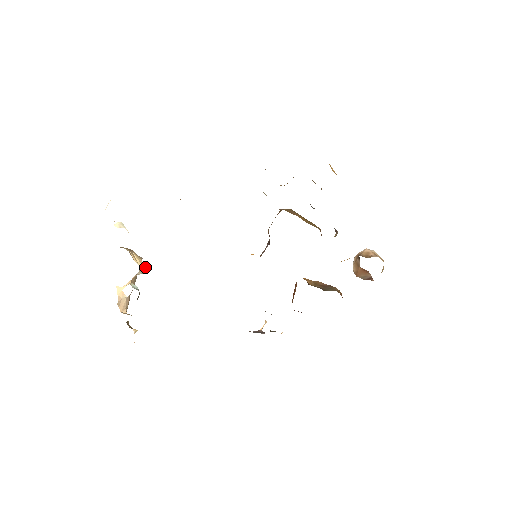
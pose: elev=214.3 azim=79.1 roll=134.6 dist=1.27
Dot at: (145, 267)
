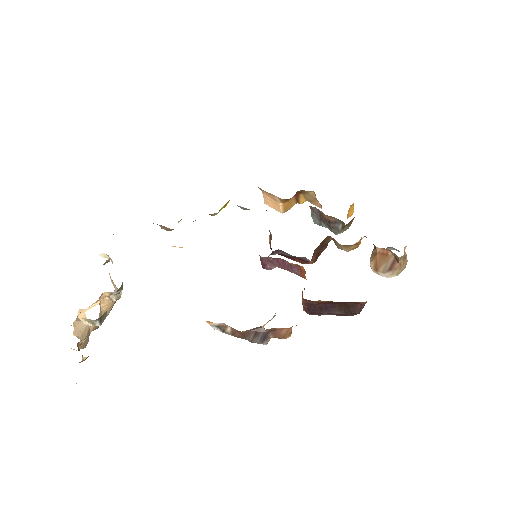
Dot at: occluded
